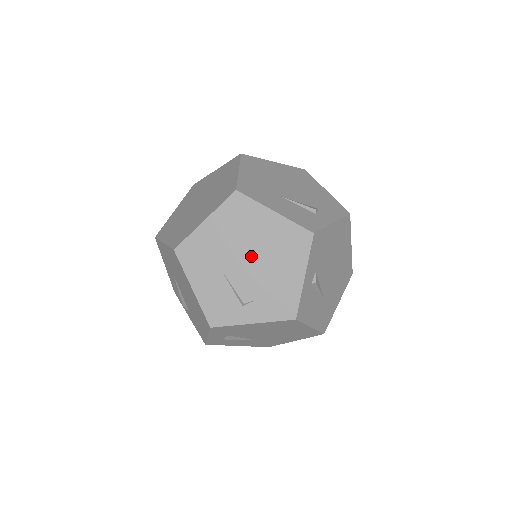
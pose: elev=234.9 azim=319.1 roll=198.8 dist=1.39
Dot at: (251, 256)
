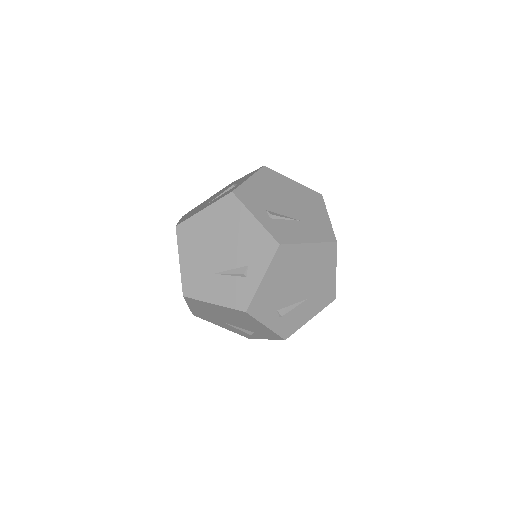
Dot at: (219, 246)
